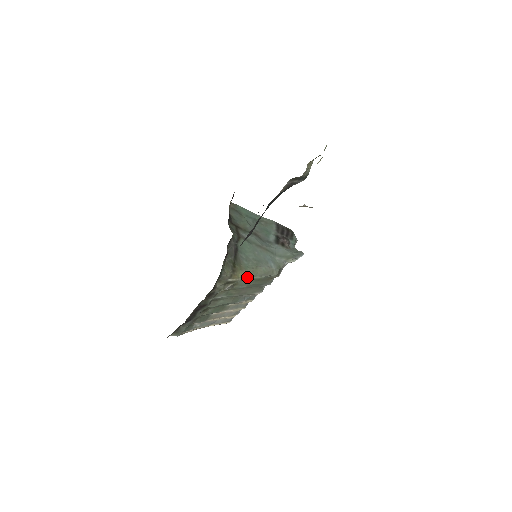
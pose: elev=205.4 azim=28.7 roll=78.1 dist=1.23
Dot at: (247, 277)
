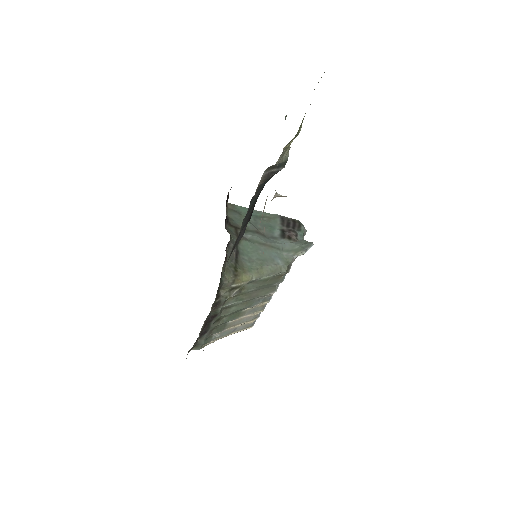
Dot at: (252, 279)
